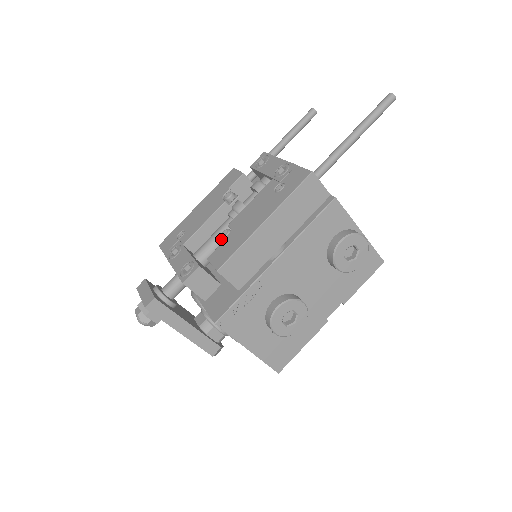
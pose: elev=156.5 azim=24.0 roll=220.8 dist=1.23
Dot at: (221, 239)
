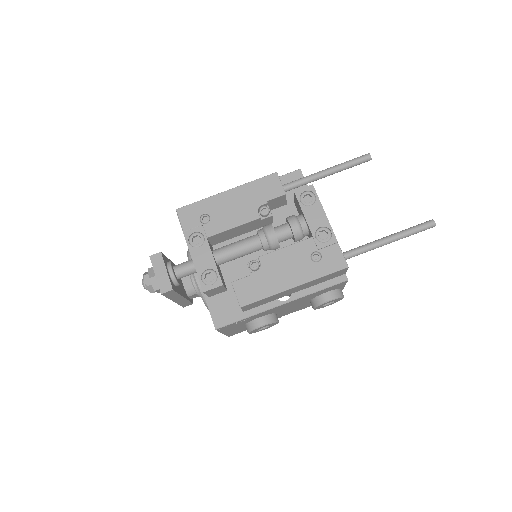
Dot at: (244, 254)
